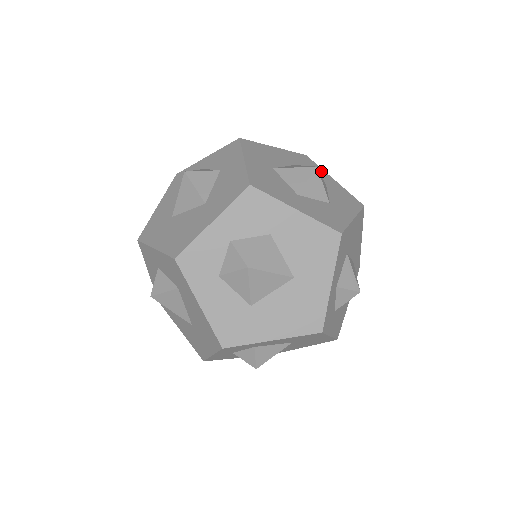
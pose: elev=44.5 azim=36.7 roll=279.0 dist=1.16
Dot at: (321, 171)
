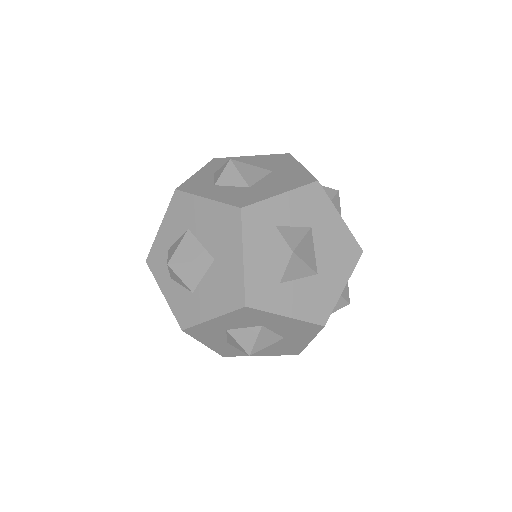
Dot at: occluded
